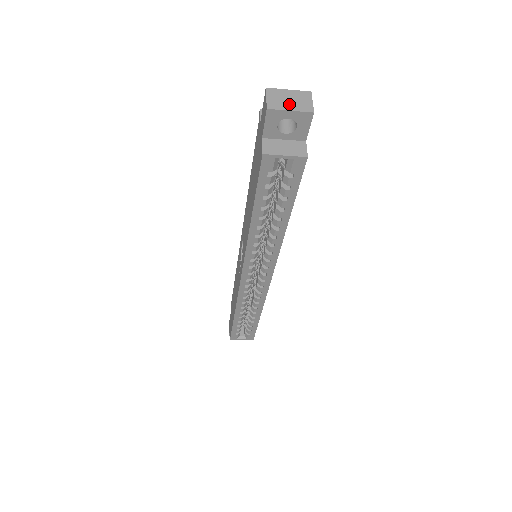
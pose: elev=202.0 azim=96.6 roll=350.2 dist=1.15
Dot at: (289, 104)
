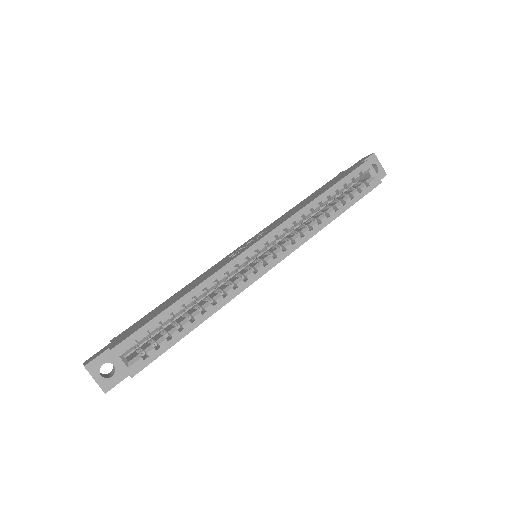
Dot at: (377, 165)
